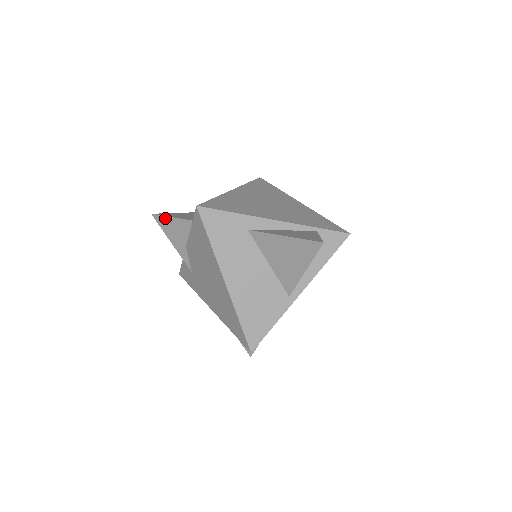
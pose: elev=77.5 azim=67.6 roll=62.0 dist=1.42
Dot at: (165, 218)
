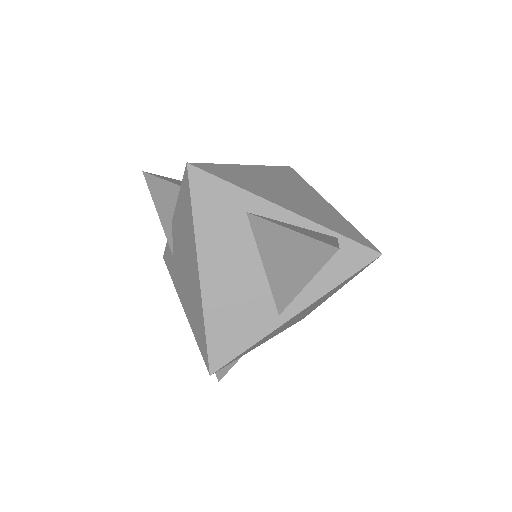
Dot at: (156, 179)
